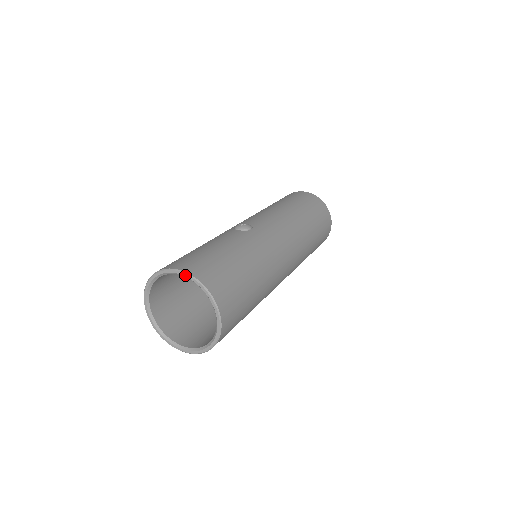
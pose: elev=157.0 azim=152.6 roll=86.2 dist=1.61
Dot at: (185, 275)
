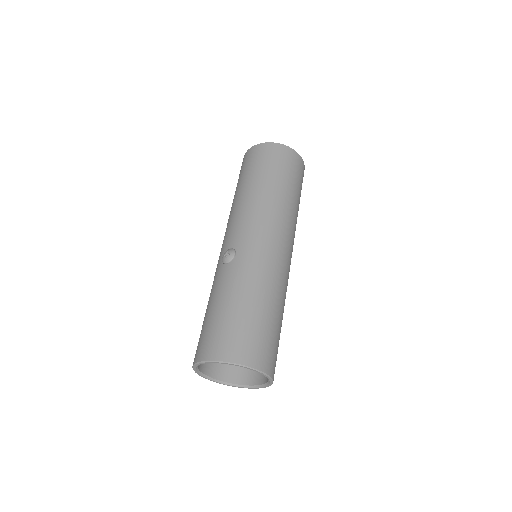
Dot at: occluded
